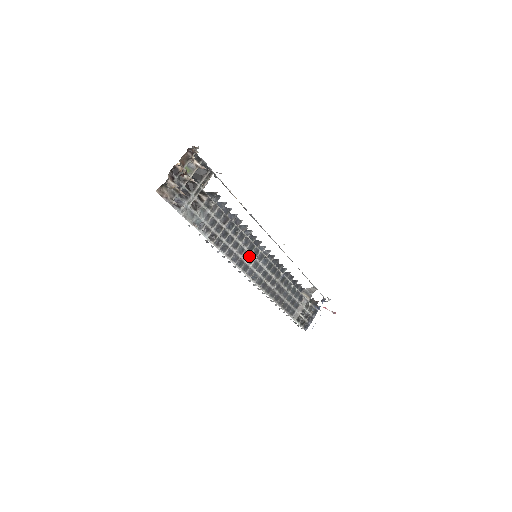
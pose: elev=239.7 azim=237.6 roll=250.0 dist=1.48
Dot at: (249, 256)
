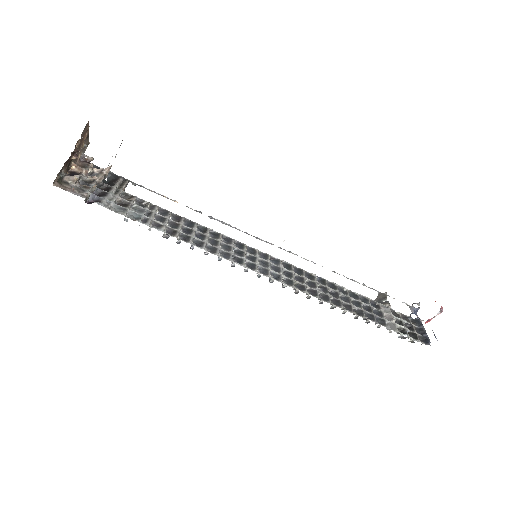
Dot at: (246, 257)
